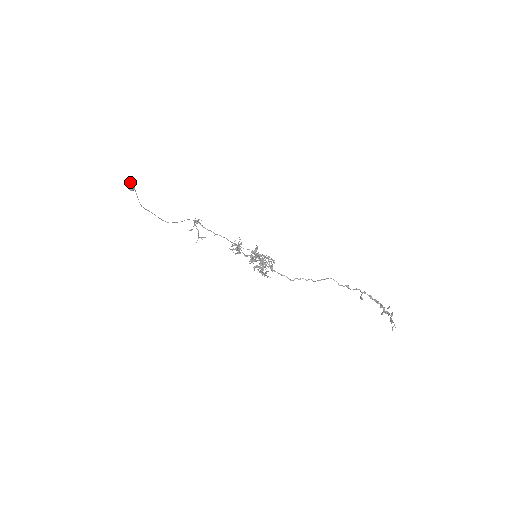
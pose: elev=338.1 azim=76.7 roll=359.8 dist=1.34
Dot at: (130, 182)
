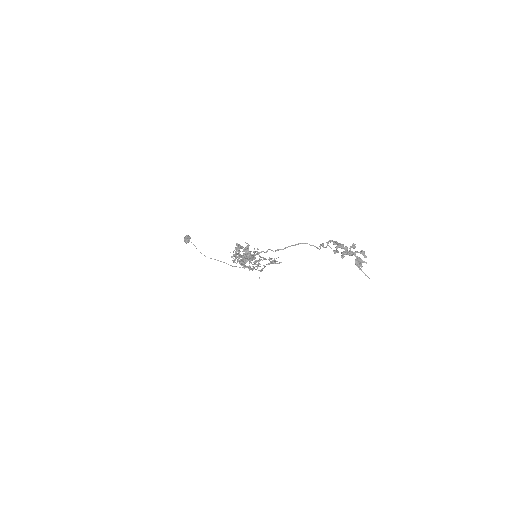
Dot at: (185, 237)
